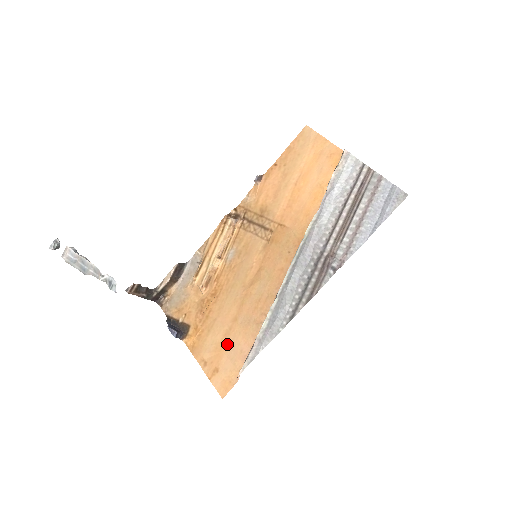
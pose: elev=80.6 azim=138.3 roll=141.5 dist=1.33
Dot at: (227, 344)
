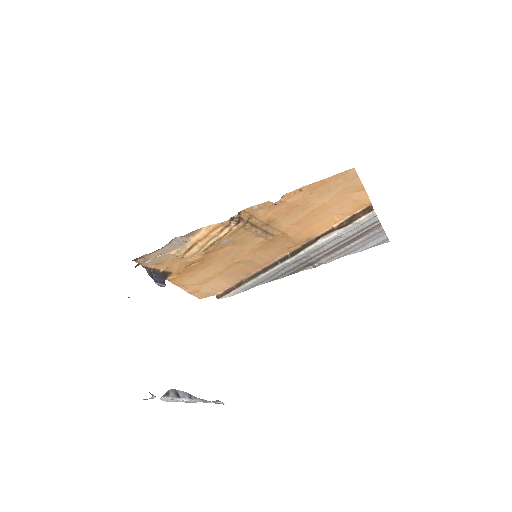
Dot at: (209, 282)
